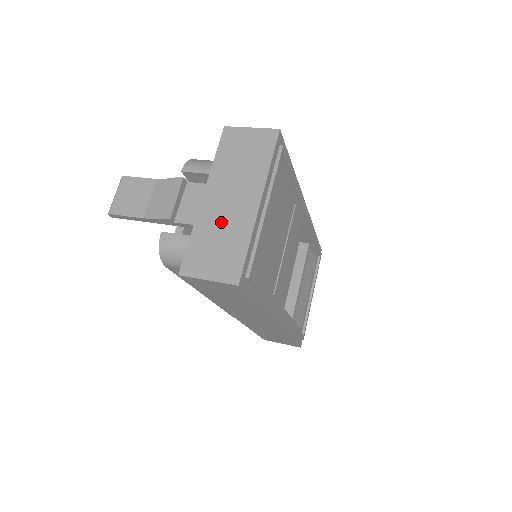
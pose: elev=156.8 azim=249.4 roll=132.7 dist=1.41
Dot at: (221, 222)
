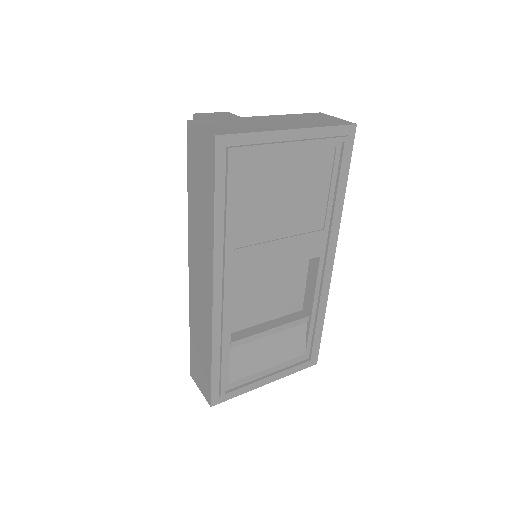
Dot at: (253, 123)
